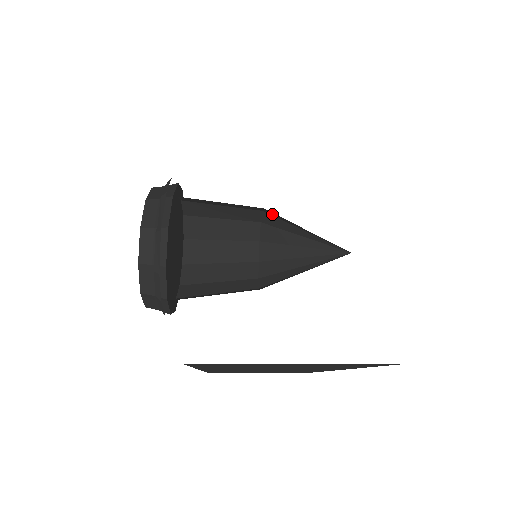
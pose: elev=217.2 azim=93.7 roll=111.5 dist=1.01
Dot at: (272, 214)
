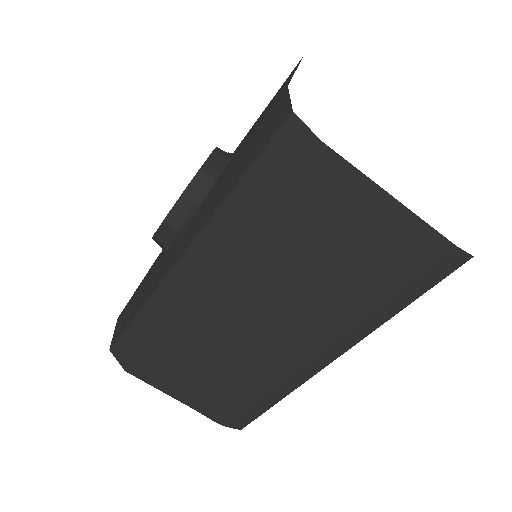
Dot at: occluded
